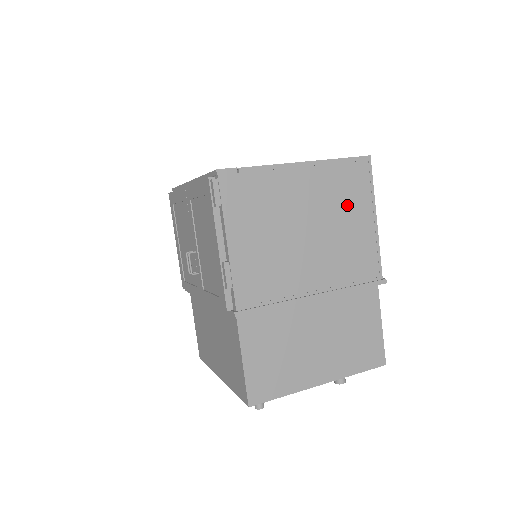
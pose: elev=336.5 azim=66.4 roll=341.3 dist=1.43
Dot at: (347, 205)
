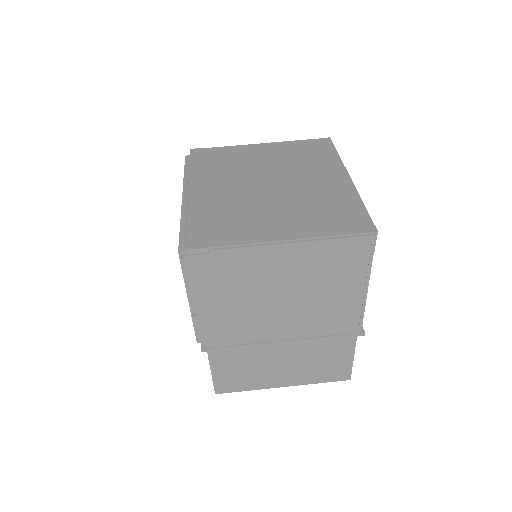
Dot at: (334, 277)
